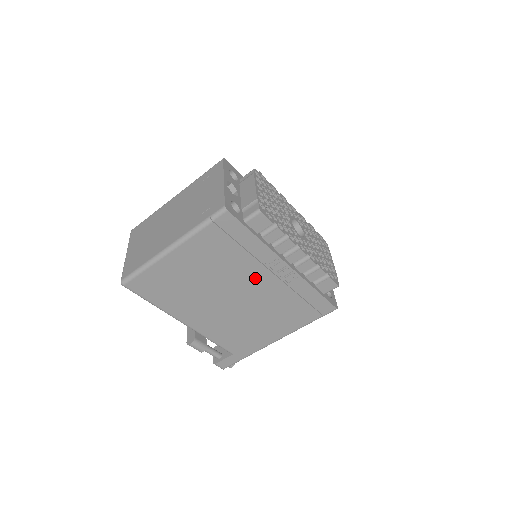
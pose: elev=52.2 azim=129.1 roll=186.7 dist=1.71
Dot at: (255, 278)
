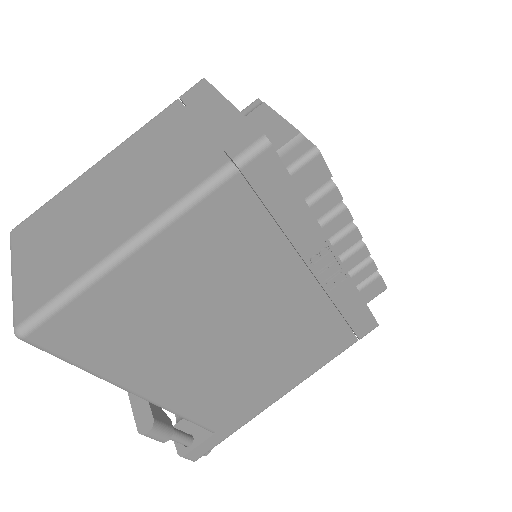
Dot at: (283, 288)
